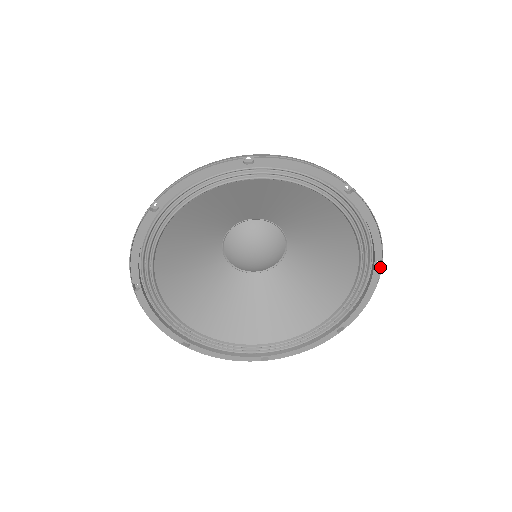
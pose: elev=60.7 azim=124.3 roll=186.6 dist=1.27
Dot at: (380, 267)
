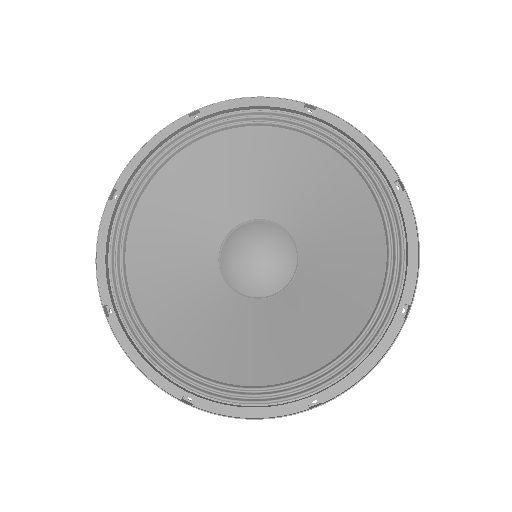
Dot at: (404, 317)
